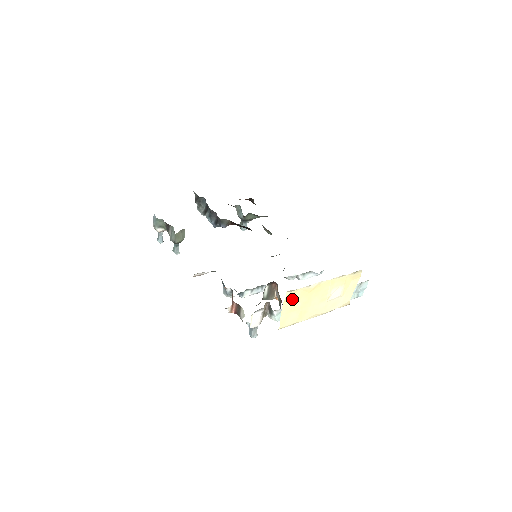
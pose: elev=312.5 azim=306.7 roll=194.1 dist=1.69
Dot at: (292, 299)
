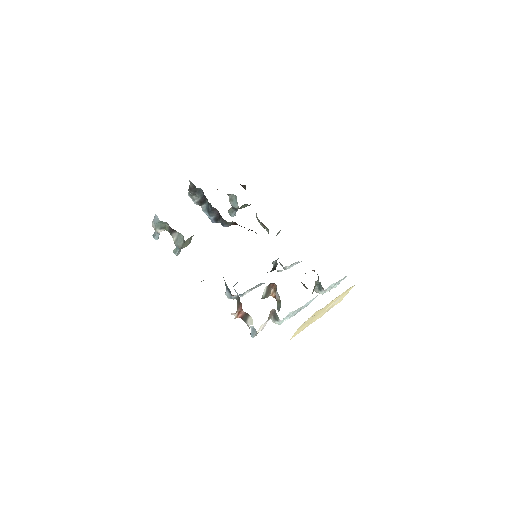
Dot at: (308, 319)
